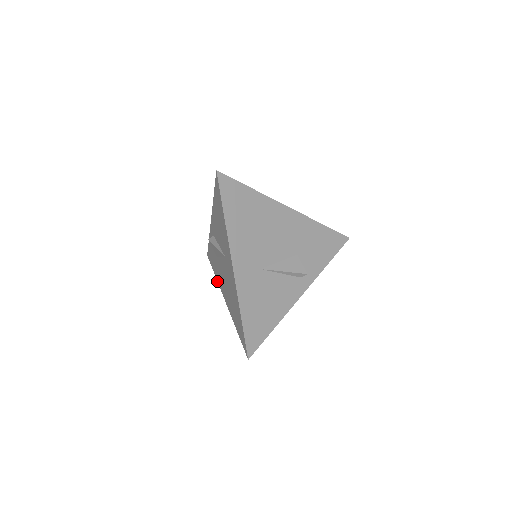
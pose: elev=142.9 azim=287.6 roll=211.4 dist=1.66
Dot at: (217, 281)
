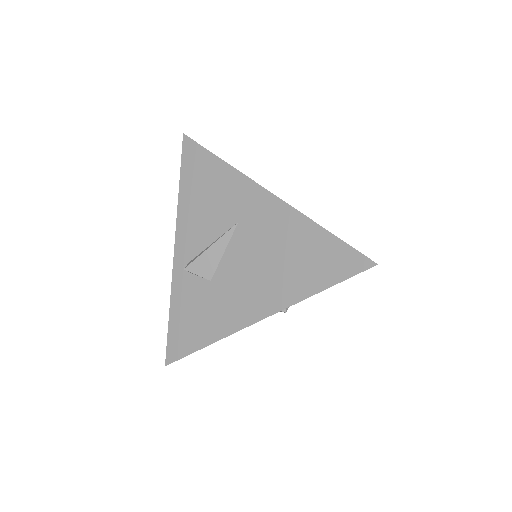
Dot at: occluded
